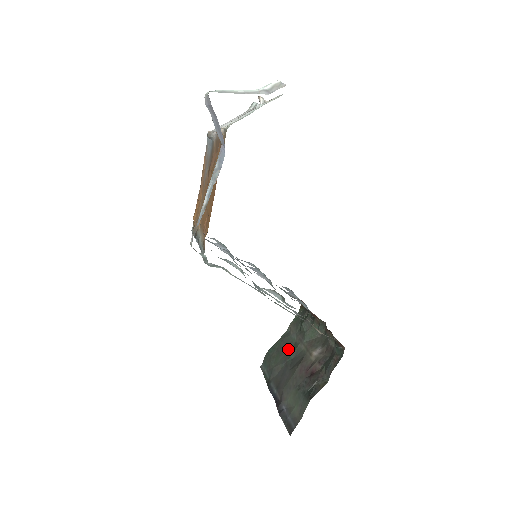
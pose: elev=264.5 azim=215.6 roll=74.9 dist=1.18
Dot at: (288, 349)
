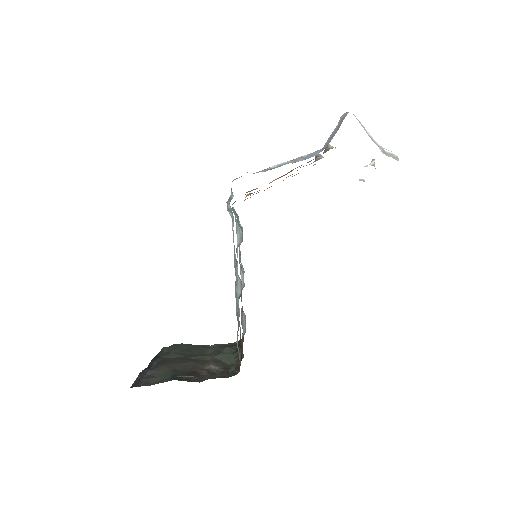
Dot at: (197, 353)
